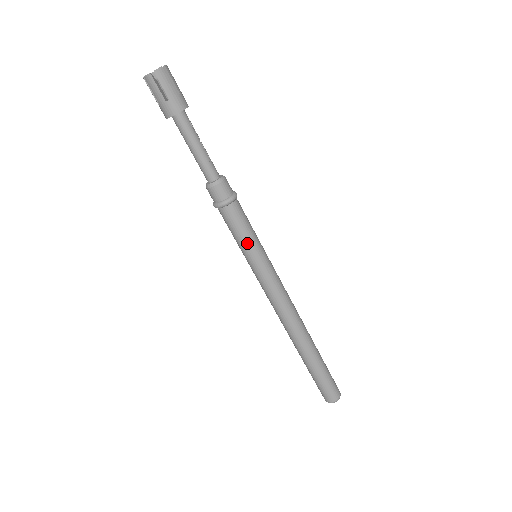
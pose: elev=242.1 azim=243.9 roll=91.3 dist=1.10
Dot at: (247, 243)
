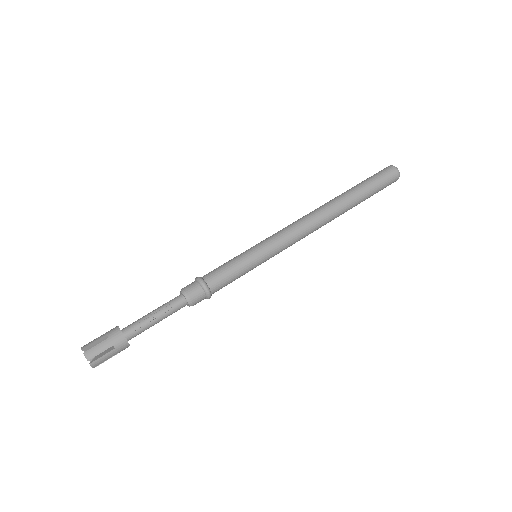
Dot at: (245, 273)
